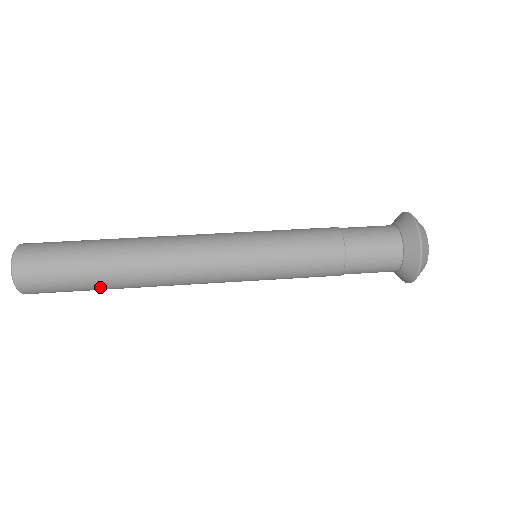
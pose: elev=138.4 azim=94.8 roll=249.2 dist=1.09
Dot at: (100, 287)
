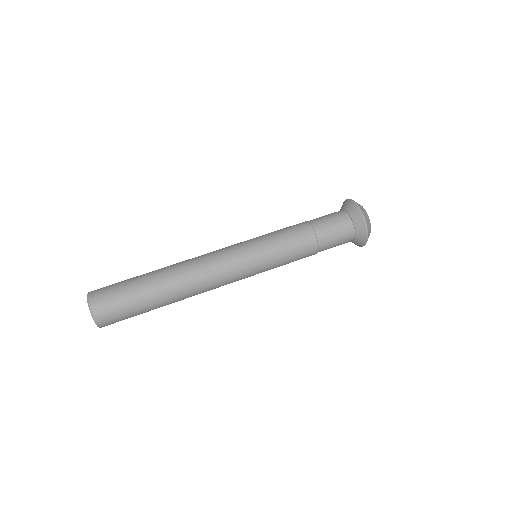
Dot at: (154, 304)
